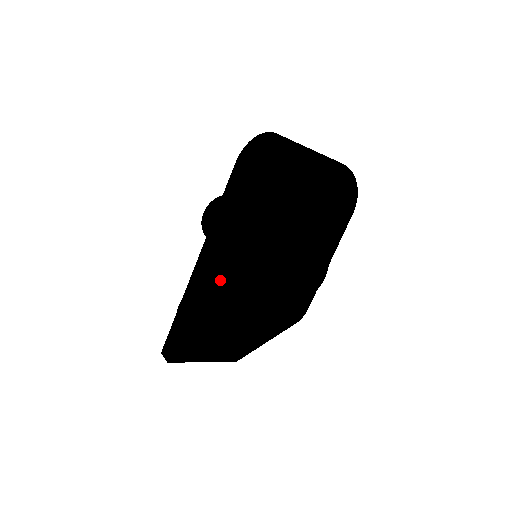
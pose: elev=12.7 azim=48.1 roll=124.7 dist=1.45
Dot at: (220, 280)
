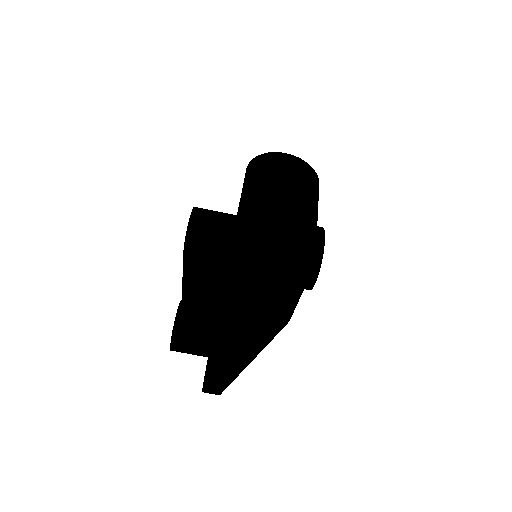
Dot at: (280, 250)
